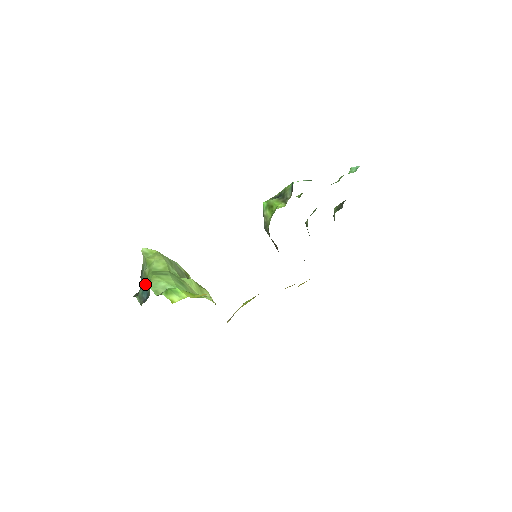
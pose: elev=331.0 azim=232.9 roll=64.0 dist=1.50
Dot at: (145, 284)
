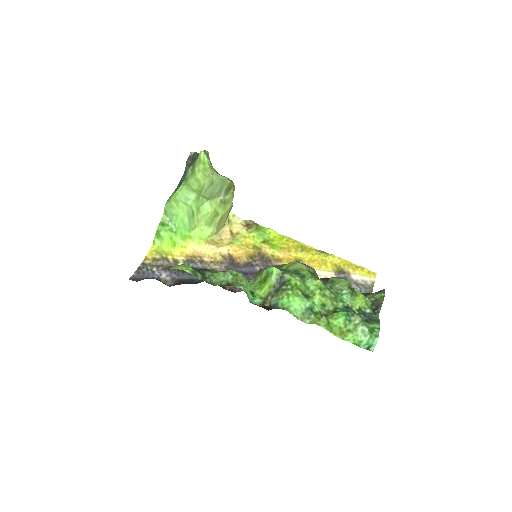
Dot at: occluded
